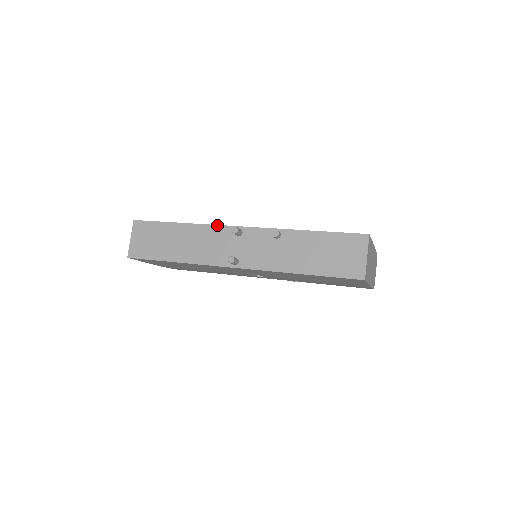
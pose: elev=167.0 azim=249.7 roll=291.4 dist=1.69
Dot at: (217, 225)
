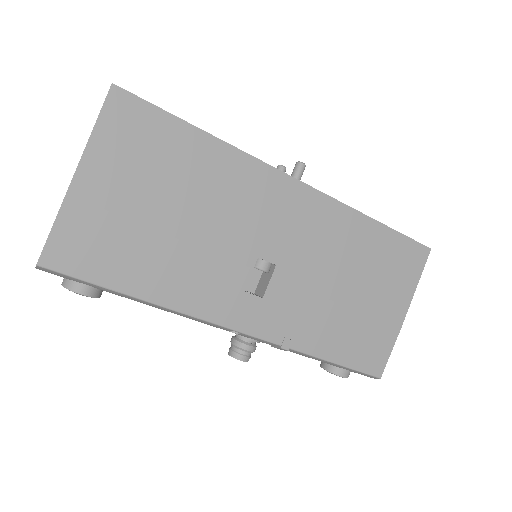
Dot at: occluded
